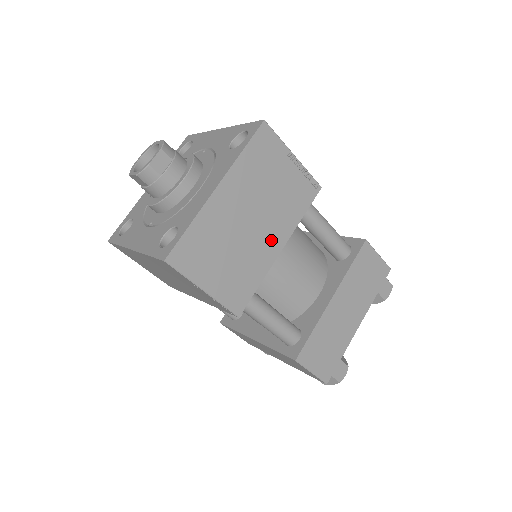
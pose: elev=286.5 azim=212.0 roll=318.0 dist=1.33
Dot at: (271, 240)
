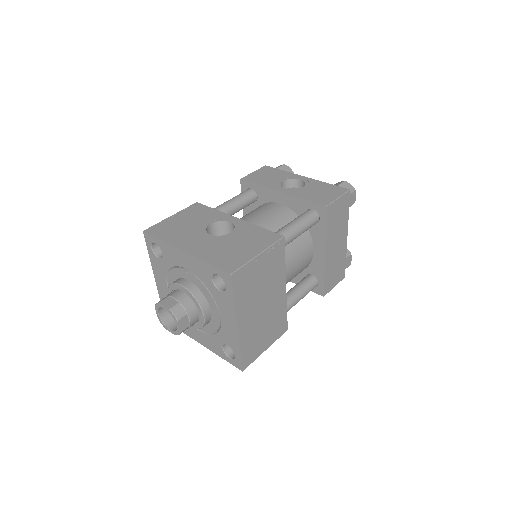
Dot at: (278, 294)
